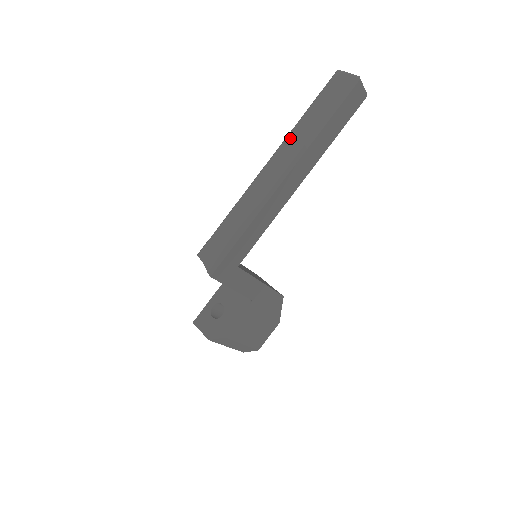
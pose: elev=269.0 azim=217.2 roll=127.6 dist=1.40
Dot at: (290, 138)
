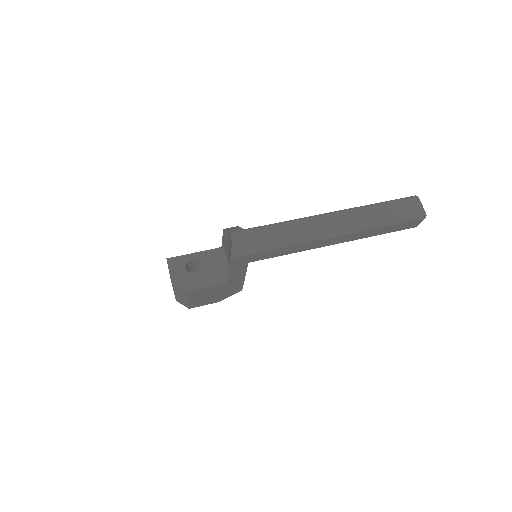
Dot at: (356, 212)
